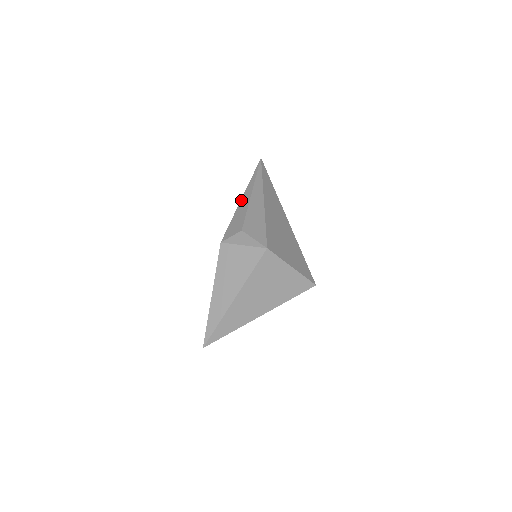
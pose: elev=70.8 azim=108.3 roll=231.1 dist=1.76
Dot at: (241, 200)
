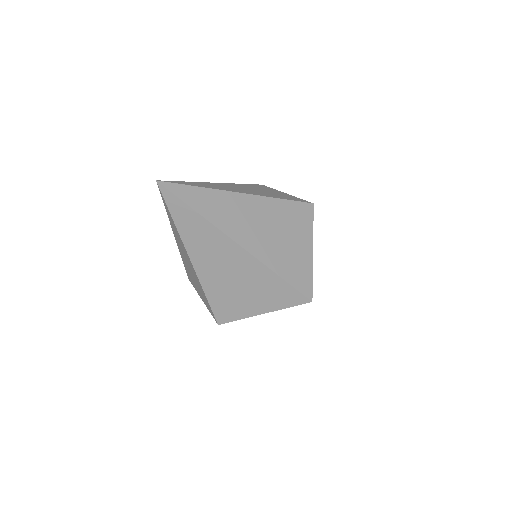
Dot at: occluded
